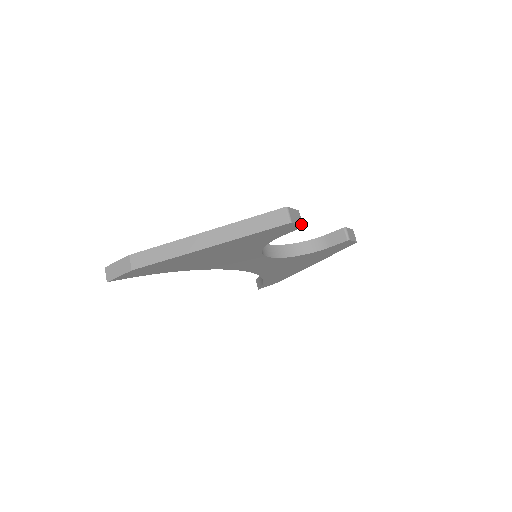
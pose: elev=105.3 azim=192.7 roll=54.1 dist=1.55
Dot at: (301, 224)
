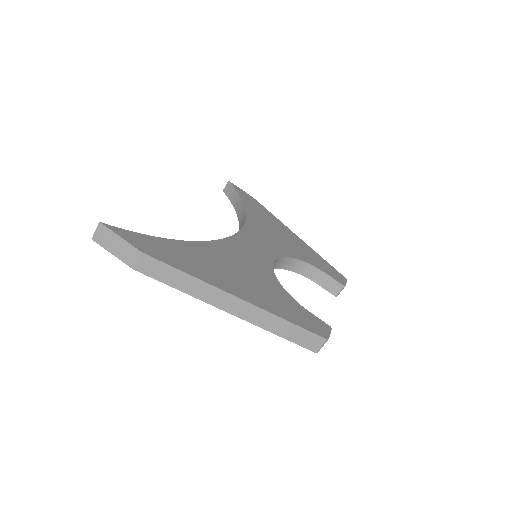
Dot at: occluded
